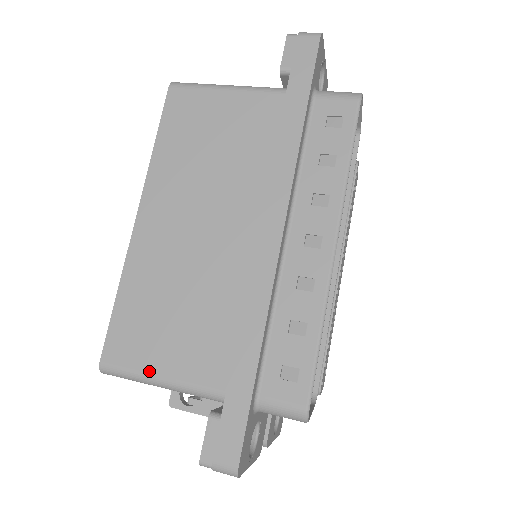
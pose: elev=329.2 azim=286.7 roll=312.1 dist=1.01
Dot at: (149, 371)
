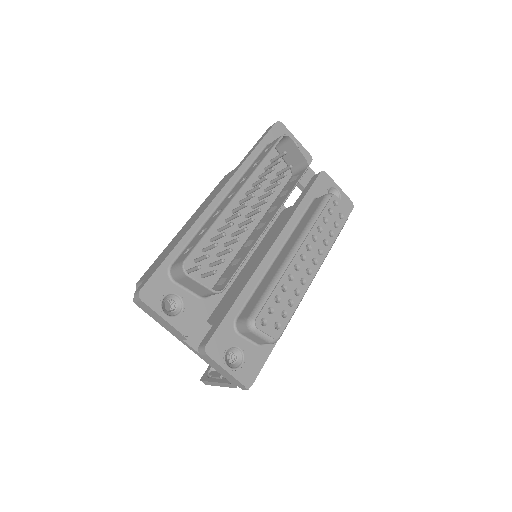
Dot at: occluded
